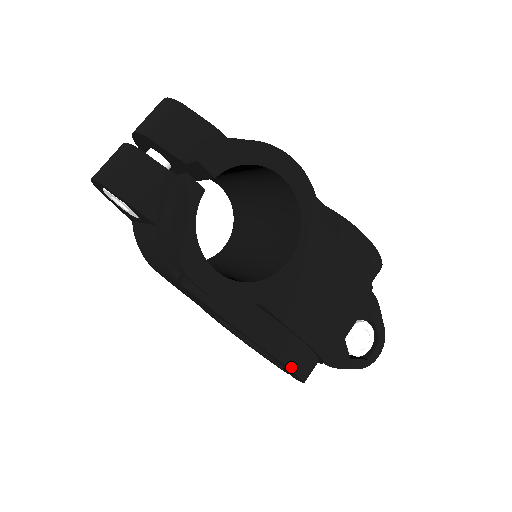
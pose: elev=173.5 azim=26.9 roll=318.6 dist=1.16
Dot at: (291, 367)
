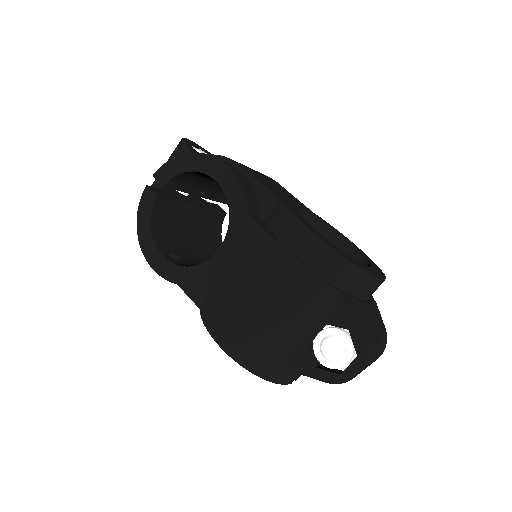
Dot at: (228, 351)
